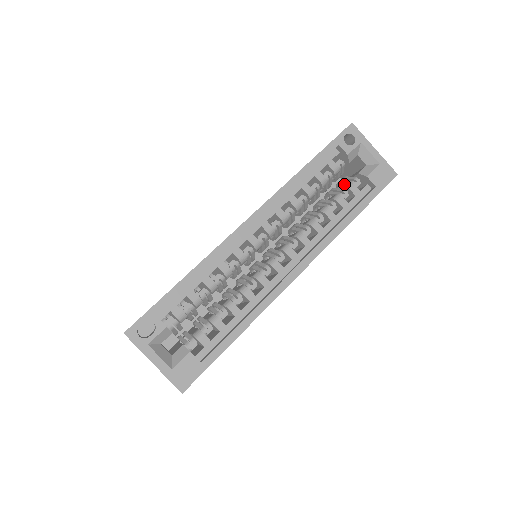
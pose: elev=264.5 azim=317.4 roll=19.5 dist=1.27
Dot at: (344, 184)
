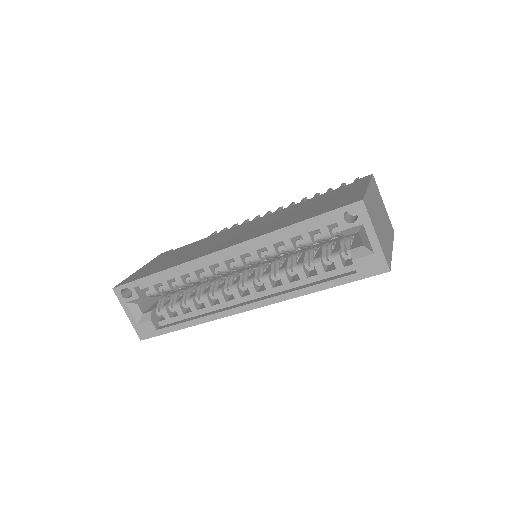
Dot at: (354, 239)
